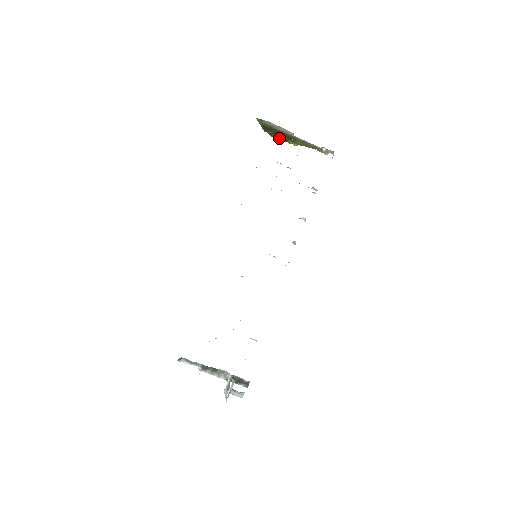
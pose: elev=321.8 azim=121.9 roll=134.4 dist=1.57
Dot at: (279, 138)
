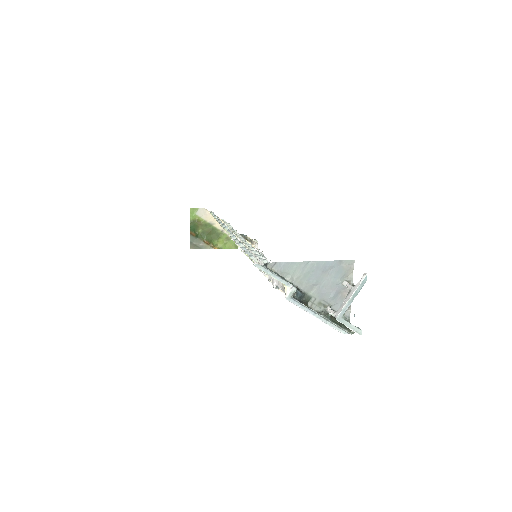
Dot at: (200, 245)
